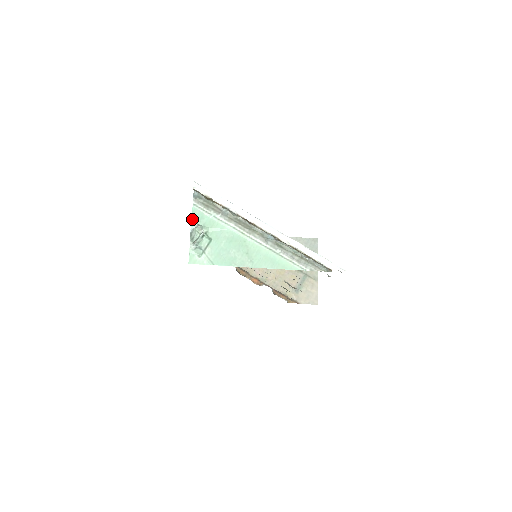
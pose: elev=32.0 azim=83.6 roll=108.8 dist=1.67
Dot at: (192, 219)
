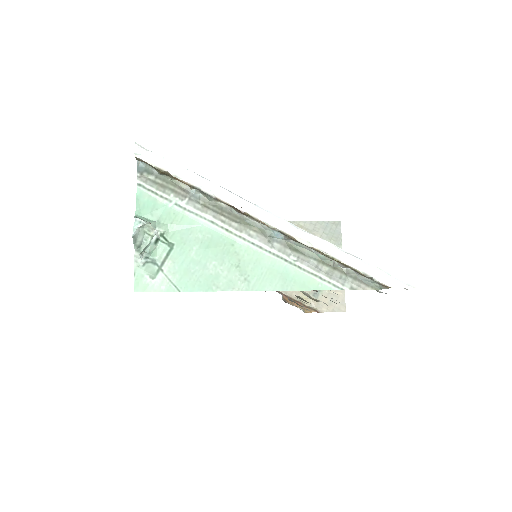
Dot at: (136, 211)
